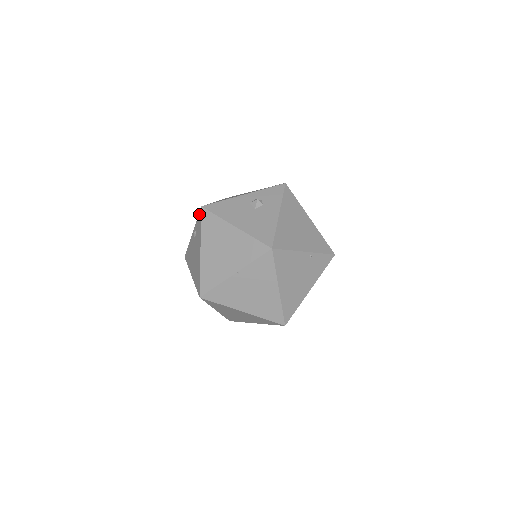
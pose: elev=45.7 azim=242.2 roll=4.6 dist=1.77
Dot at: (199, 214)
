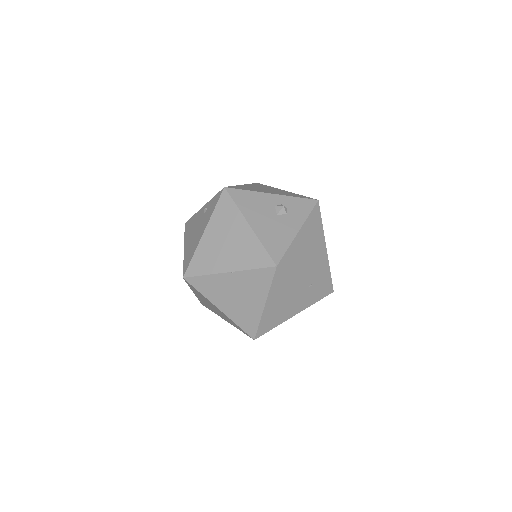
Dot at: (219, 193)
